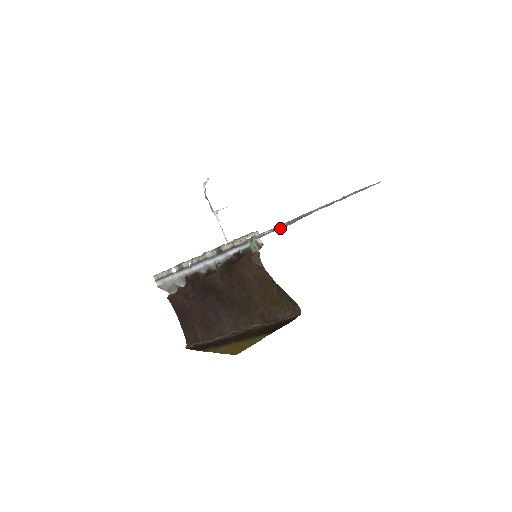
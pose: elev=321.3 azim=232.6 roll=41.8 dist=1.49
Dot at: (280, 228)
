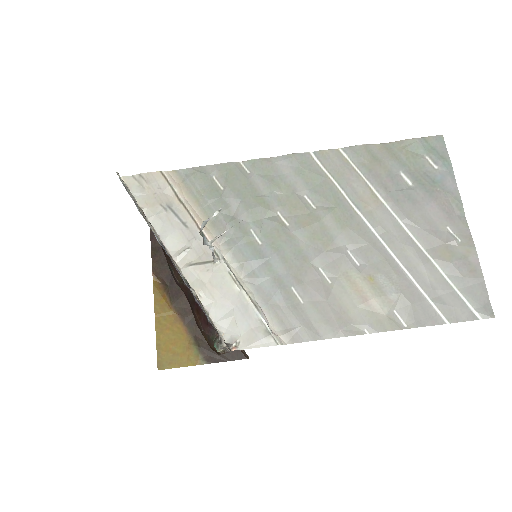
Dot at: (278, 322)
